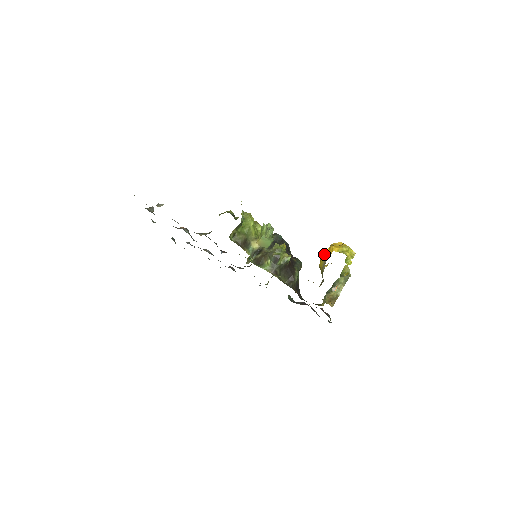
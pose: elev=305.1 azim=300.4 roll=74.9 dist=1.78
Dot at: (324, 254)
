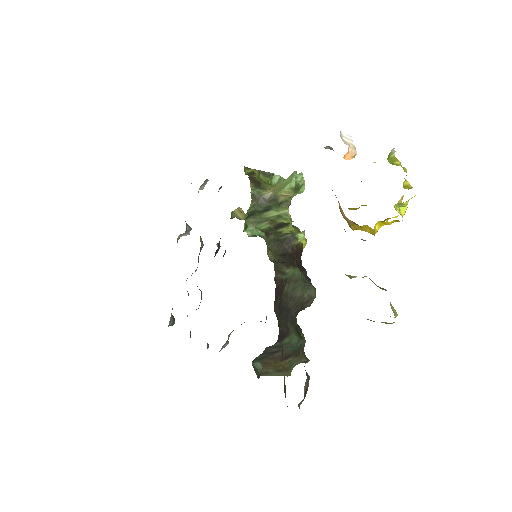
Dot at: occluded
